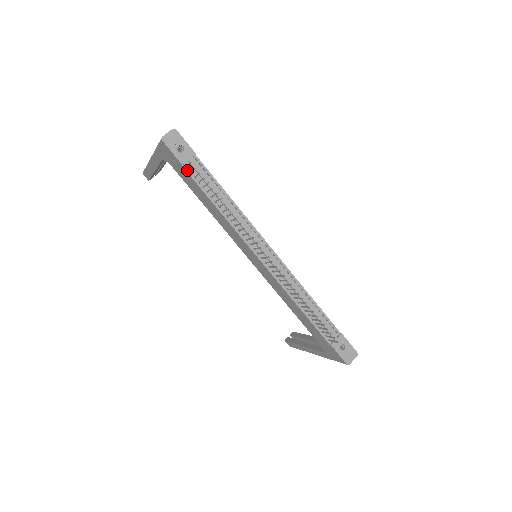
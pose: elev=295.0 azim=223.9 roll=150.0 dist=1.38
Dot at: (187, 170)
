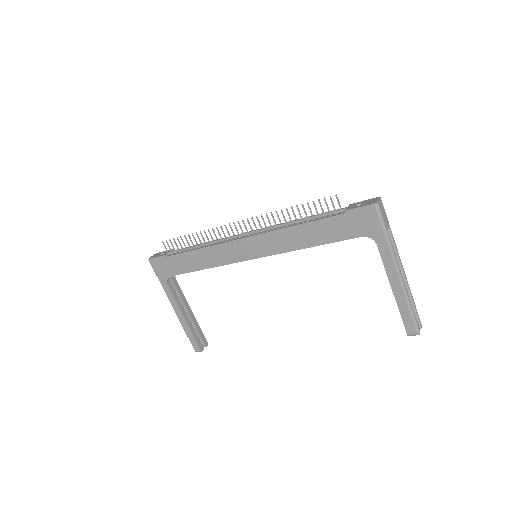
Dot at: (170, 256)
